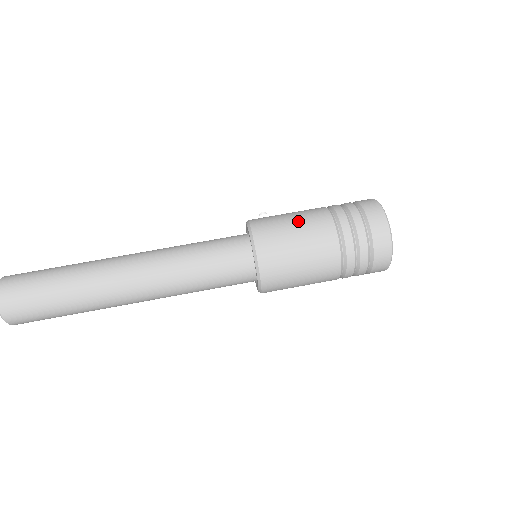
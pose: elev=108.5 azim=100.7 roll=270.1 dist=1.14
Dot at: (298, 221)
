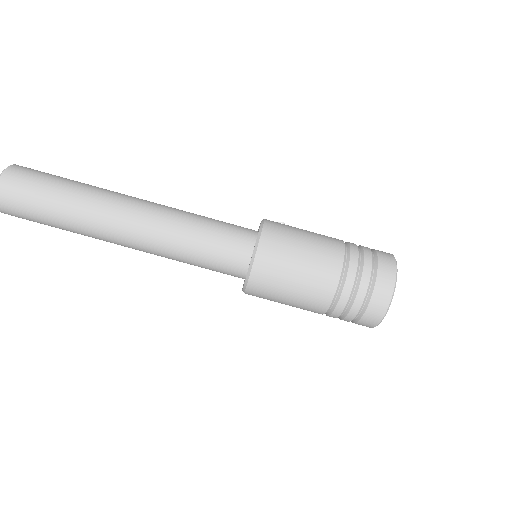
Dot at: (311, 239)
